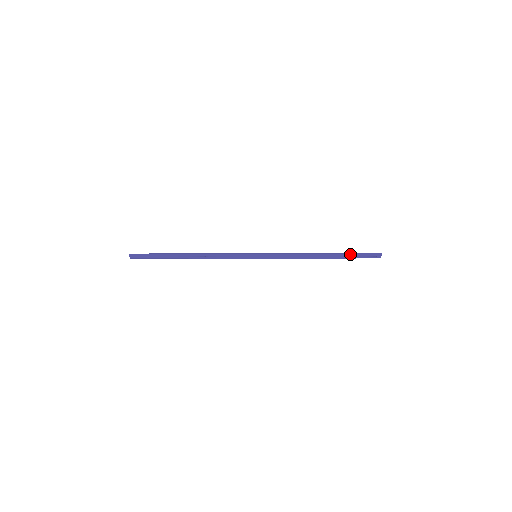
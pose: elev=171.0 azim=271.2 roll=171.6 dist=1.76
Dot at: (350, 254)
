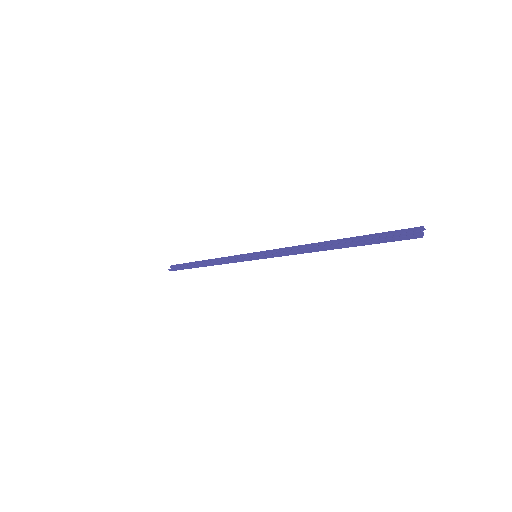
Dot at: (367, 235)
